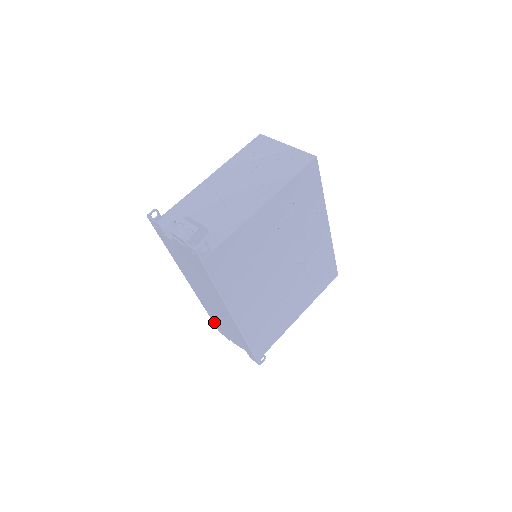
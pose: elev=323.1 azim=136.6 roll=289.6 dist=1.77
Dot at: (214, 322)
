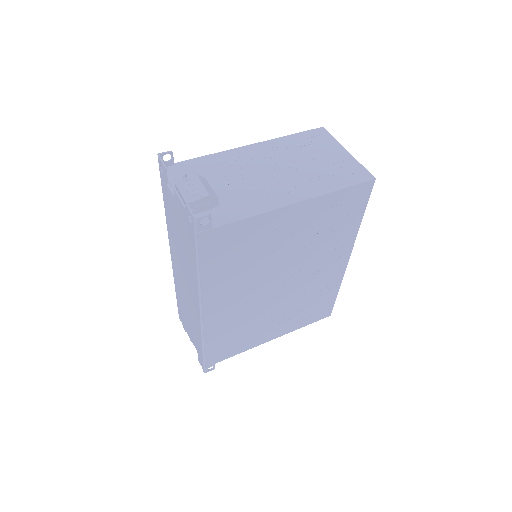
Dot at: (178, 304)
